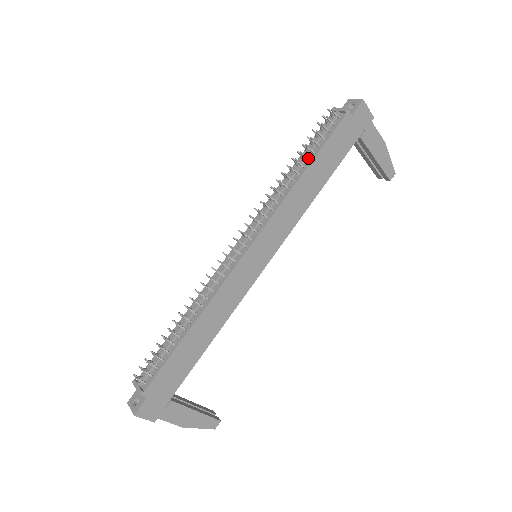
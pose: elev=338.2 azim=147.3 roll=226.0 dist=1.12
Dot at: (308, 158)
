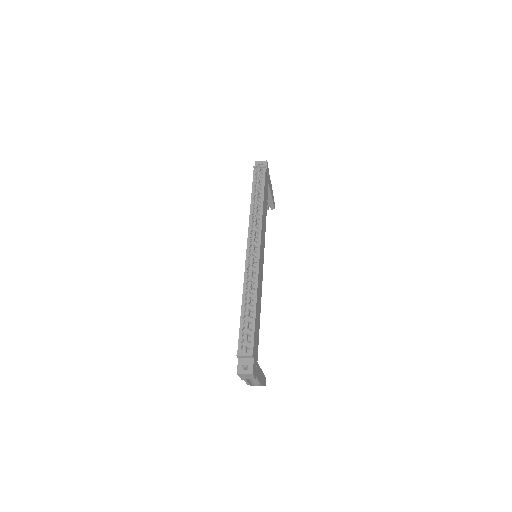
Dot at: (261, 193)
